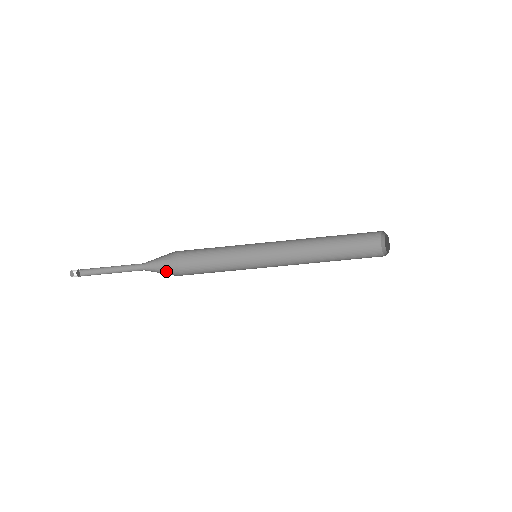
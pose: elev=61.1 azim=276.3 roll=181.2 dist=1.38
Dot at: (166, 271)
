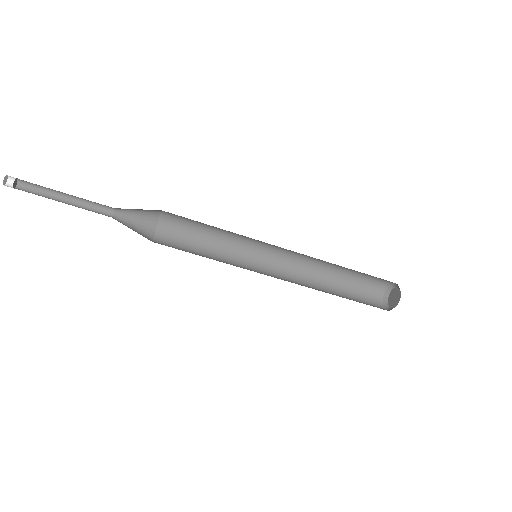
Dot at: (138, 230)
